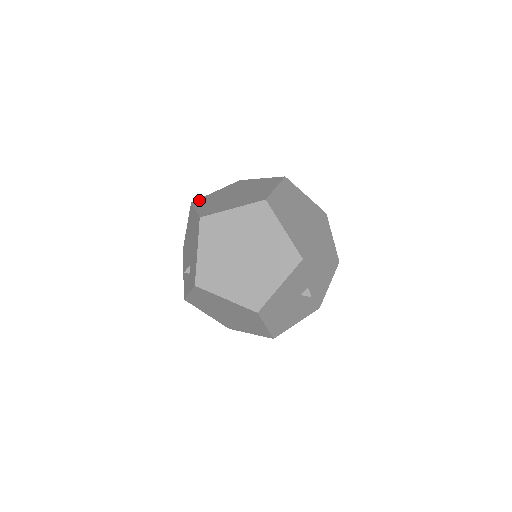
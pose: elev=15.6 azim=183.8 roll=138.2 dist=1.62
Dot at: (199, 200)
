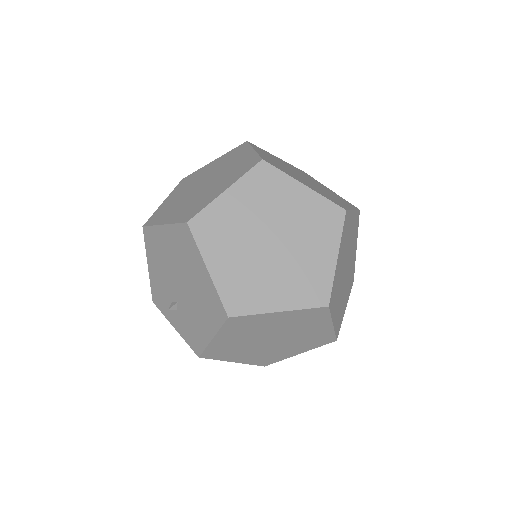
Dot at: (202, 222)
